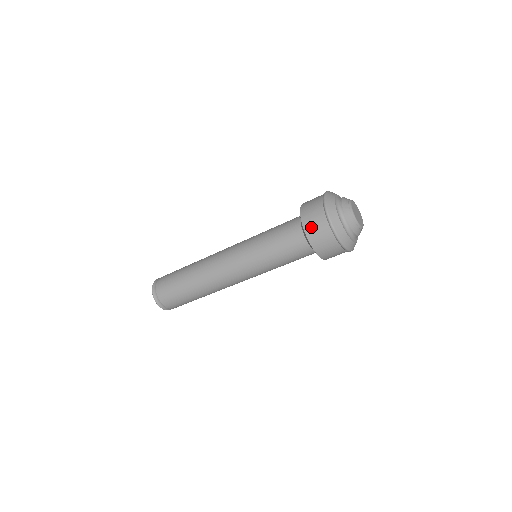
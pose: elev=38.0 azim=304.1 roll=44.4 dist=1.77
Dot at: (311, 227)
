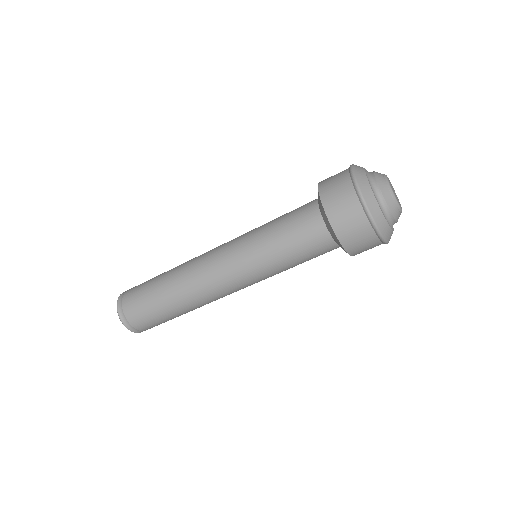
Dot at: (328, 187)
